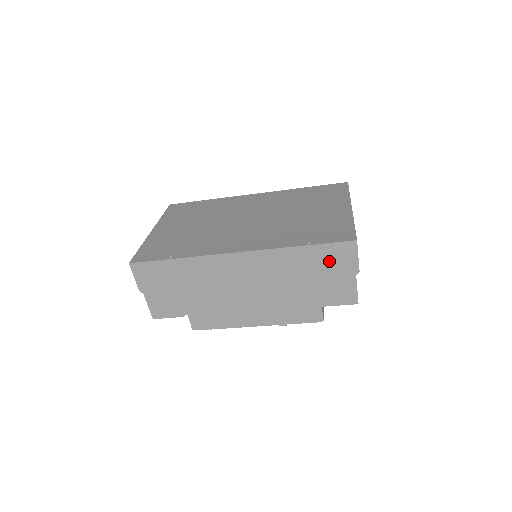
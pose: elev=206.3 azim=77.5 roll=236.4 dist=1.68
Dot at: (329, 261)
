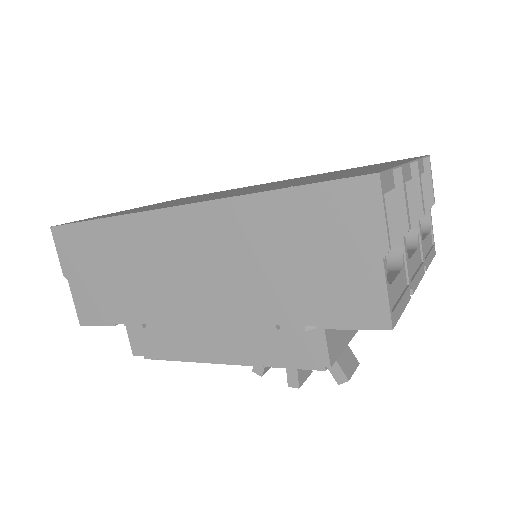
Dot at: (327, 223)
